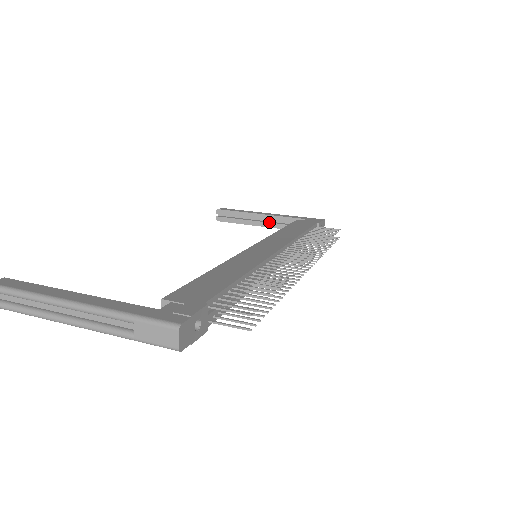
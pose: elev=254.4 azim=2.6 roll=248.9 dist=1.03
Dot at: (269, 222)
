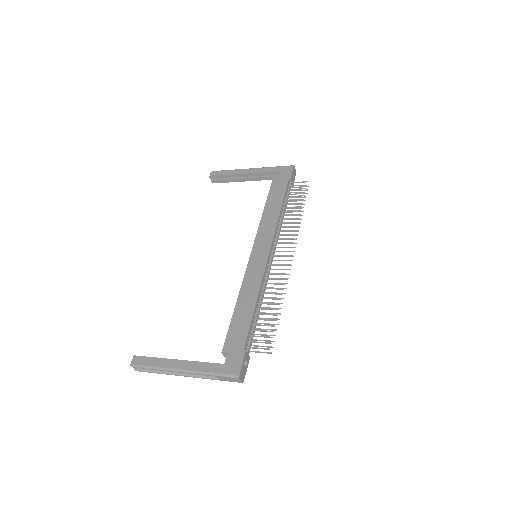
Dot at: (252, 177)
